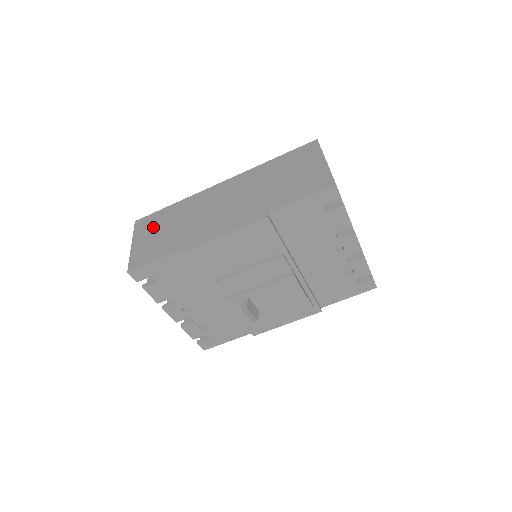
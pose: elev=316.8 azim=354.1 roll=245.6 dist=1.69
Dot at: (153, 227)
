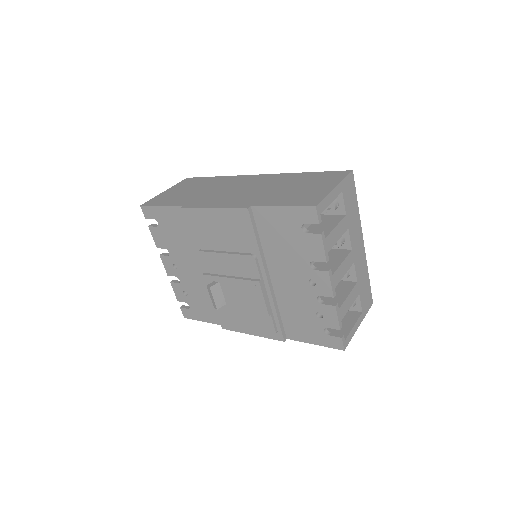
Dot at: (188, 185)
